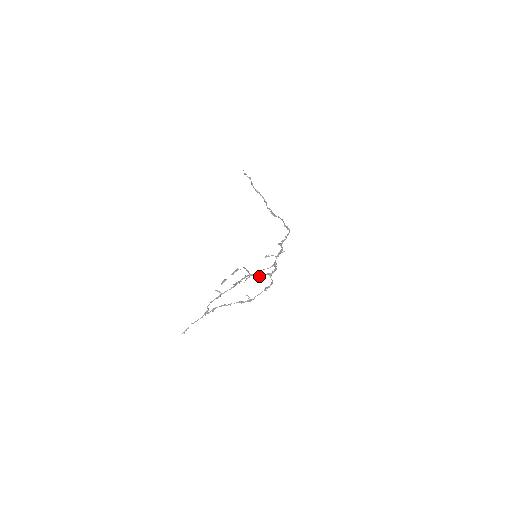
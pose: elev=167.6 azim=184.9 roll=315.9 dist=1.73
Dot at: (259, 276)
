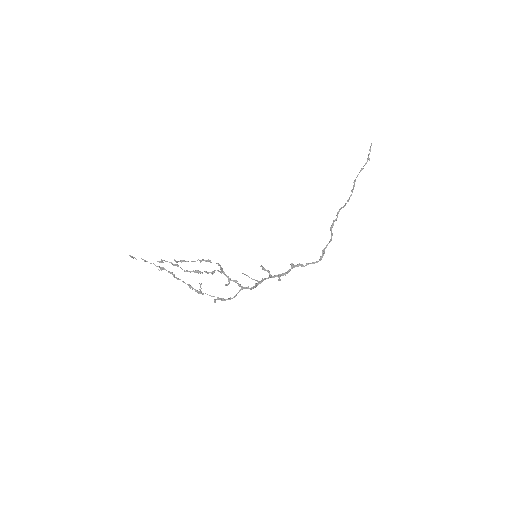
Dot at: (229, 281)
